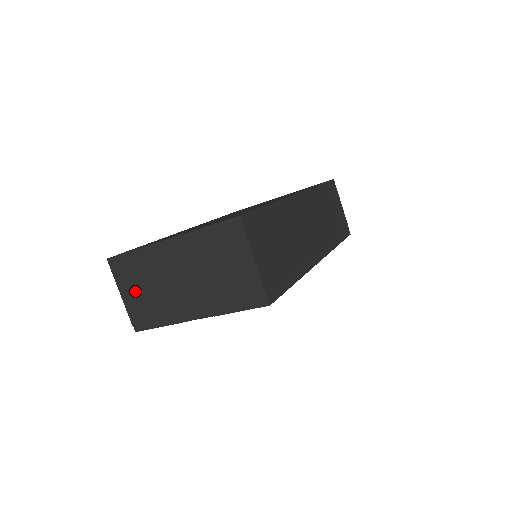
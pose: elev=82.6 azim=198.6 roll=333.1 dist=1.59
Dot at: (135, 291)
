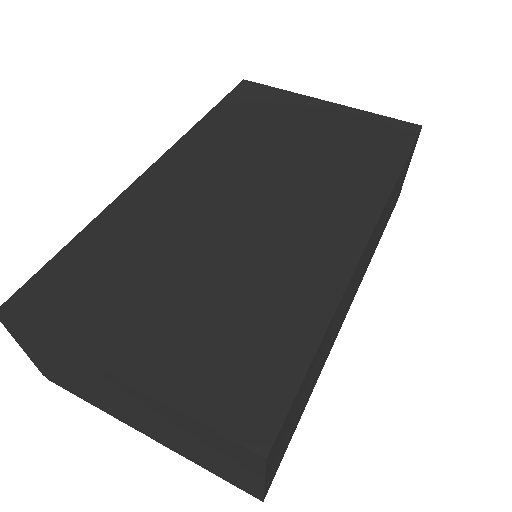
Dot at: (48, 364)
